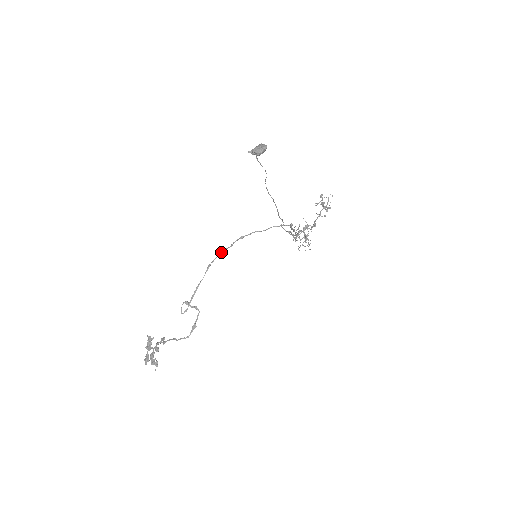
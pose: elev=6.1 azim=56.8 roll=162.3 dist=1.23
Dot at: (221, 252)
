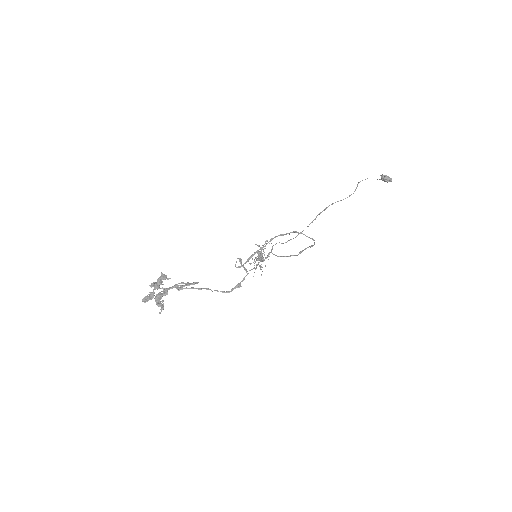
Dot at: occluded
